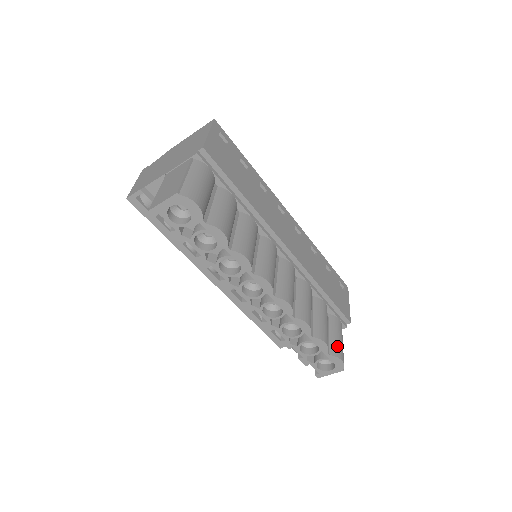
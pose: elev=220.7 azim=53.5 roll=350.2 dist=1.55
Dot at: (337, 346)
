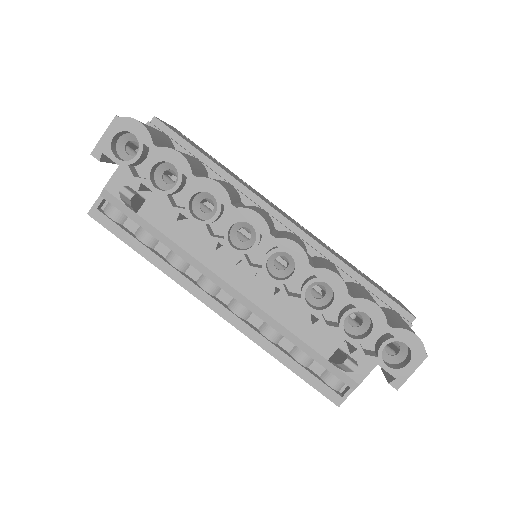
Dot at: (401, 323)
